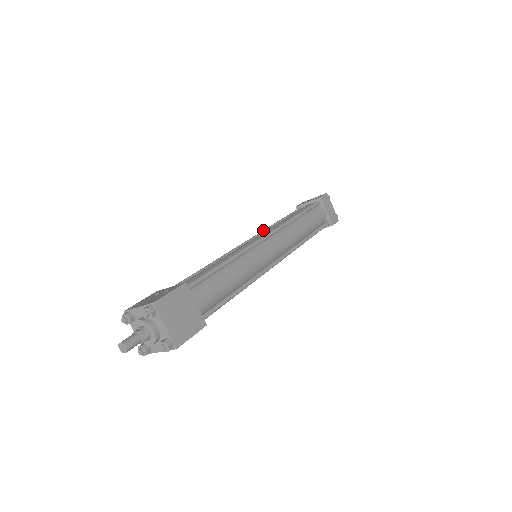
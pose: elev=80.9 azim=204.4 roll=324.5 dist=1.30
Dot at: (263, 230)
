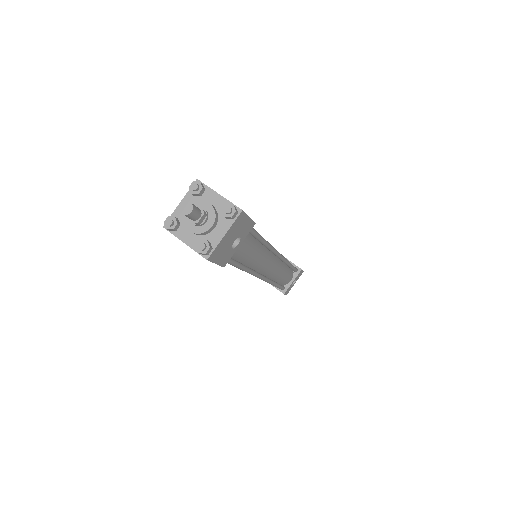
Dot at: occluded
